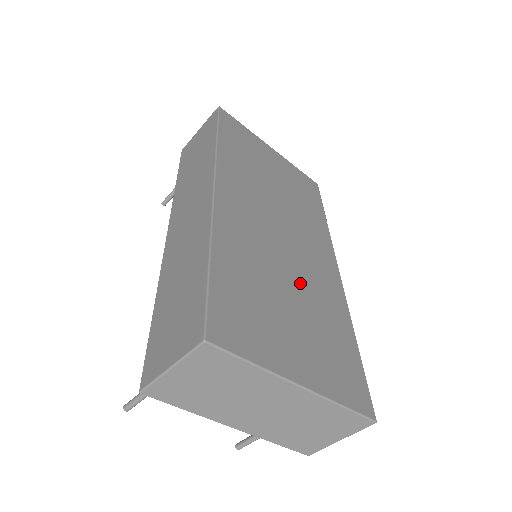
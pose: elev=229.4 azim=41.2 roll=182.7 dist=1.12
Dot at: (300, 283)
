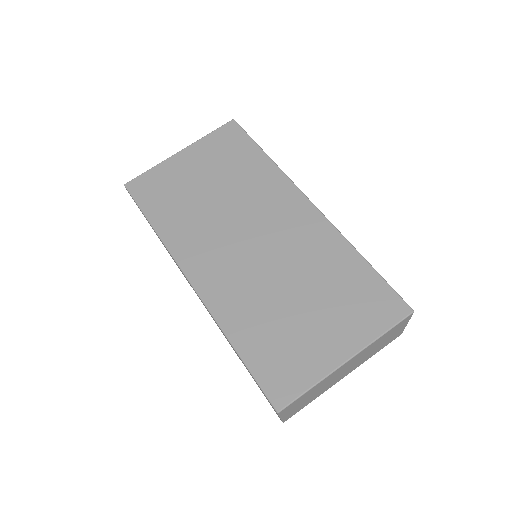
Dot at: (293, 271)
